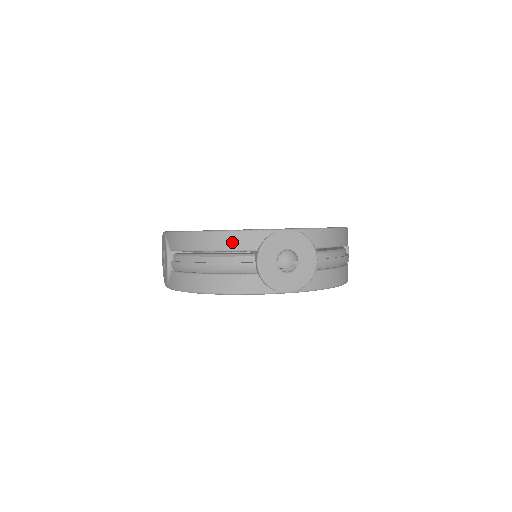
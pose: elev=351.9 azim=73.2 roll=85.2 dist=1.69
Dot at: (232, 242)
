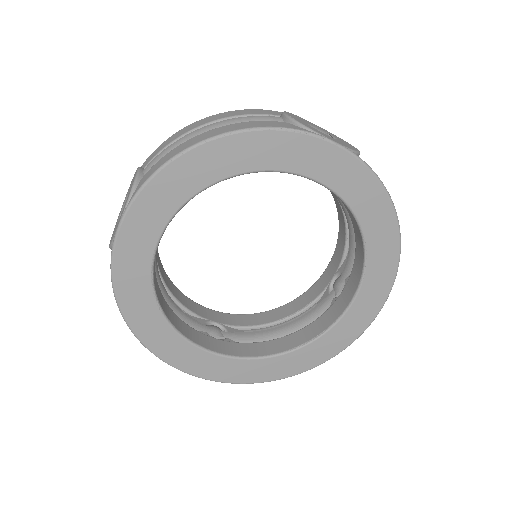
Dot at: (245, 112)
